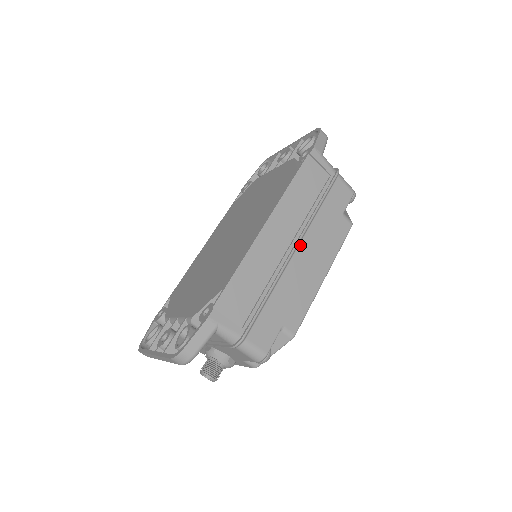
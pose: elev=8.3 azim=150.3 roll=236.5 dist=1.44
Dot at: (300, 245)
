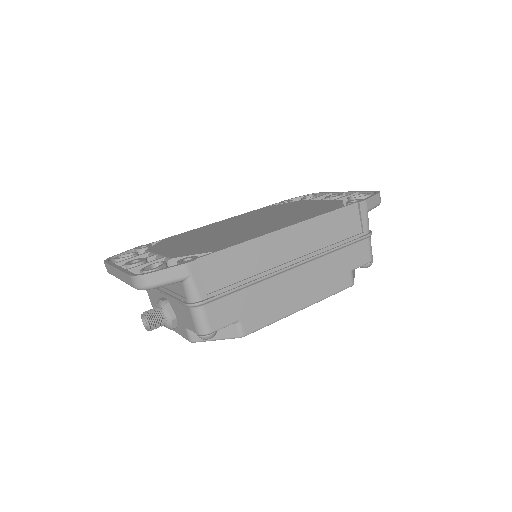
Dot at: (301, 267)
